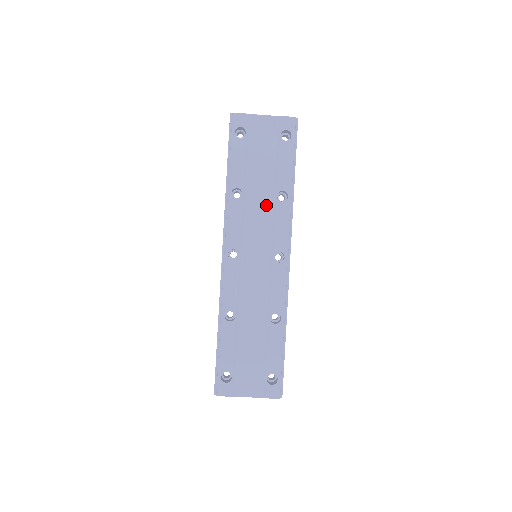
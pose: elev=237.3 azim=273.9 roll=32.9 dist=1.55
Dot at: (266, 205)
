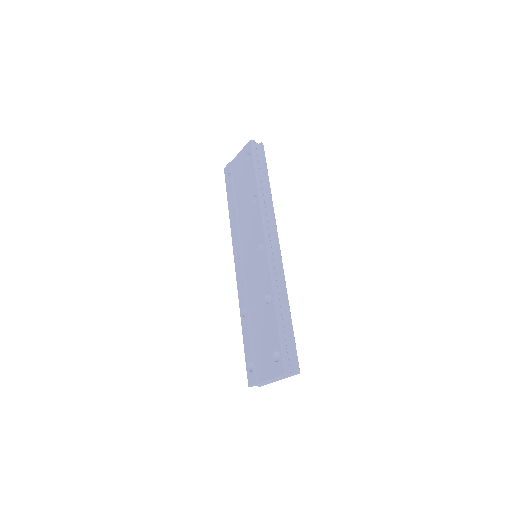
Dot at: (248, 213)
